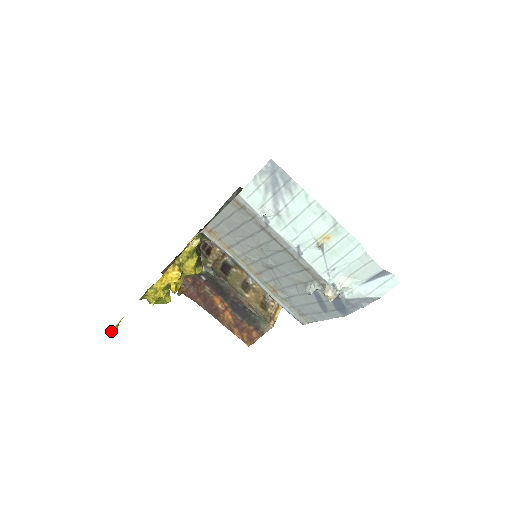
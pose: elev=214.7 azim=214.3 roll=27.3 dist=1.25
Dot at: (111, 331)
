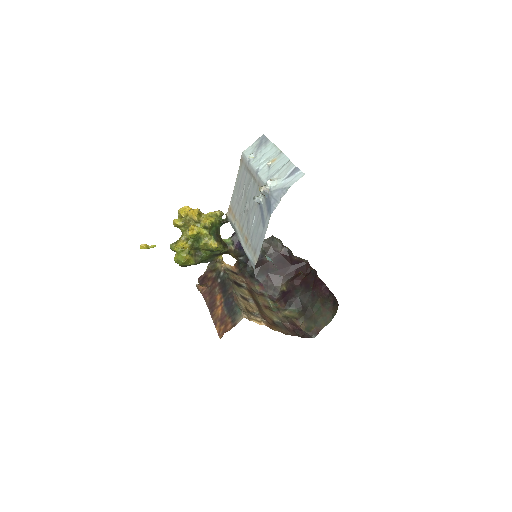
Dot at: (142, 245)
